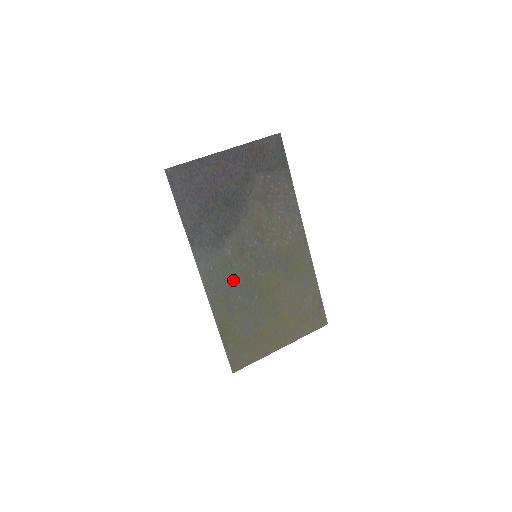
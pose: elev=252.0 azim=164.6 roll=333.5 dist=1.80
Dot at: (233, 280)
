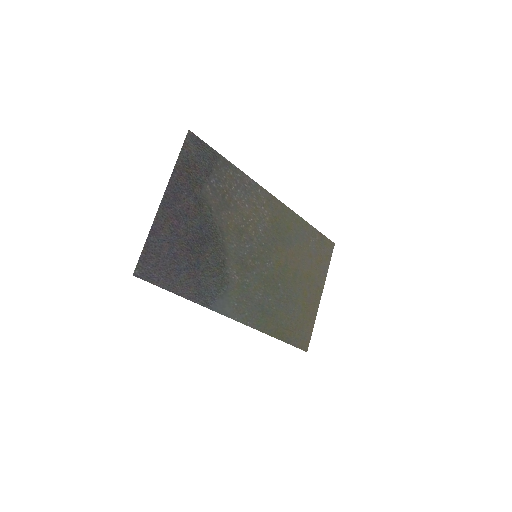
Dot at: (256, 293)
